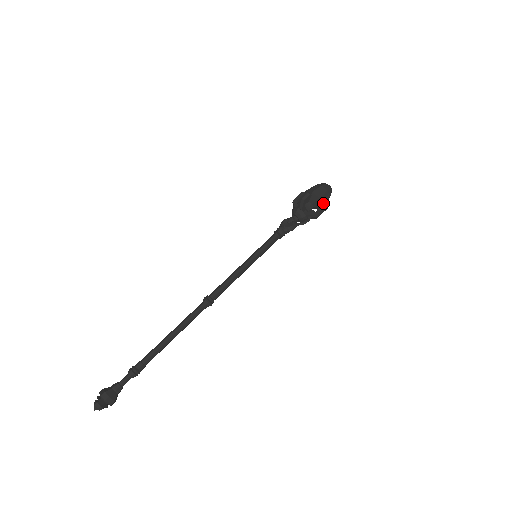
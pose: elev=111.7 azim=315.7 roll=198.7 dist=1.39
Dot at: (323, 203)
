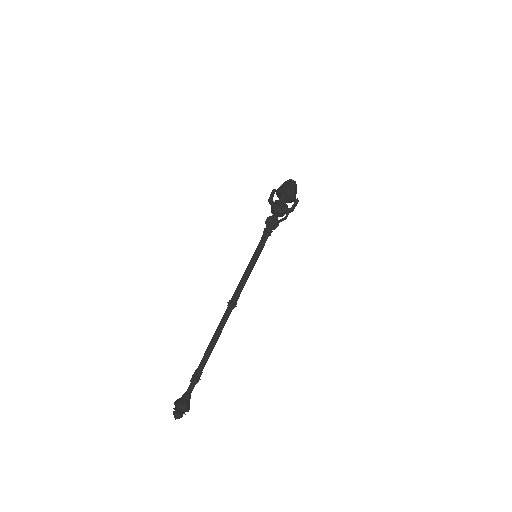
Dot at: (295, 198)
